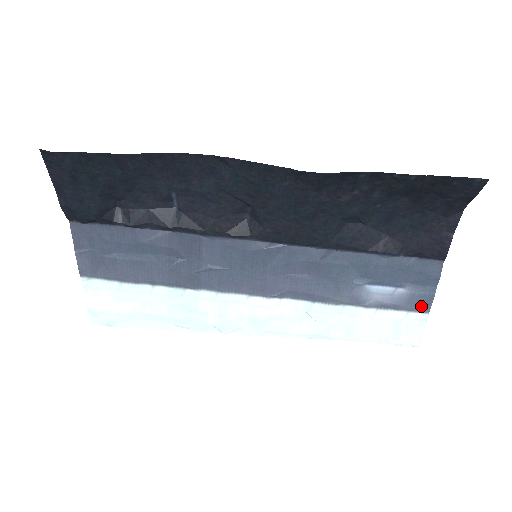
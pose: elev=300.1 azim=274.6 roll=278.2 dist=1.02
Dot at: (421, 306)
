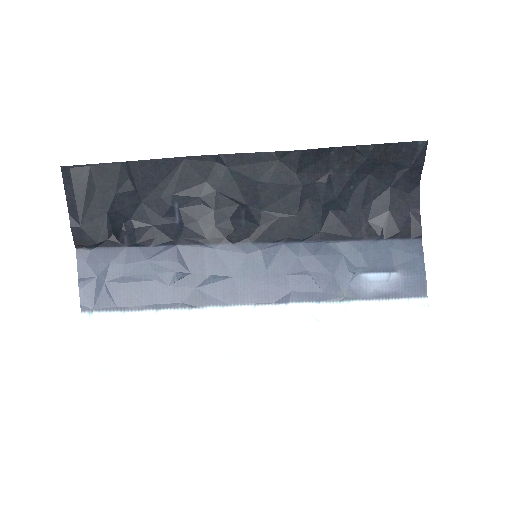
Dot at: (418, 290)
